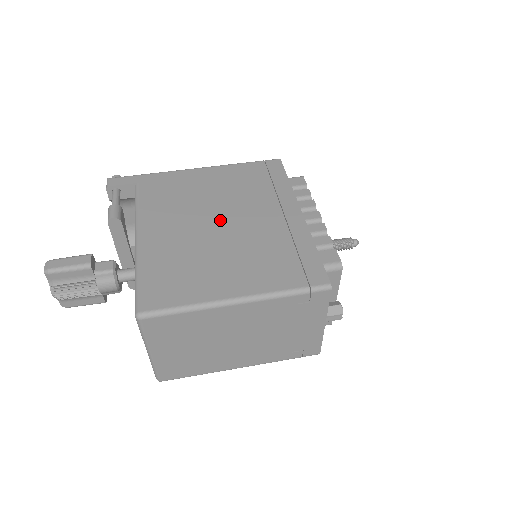
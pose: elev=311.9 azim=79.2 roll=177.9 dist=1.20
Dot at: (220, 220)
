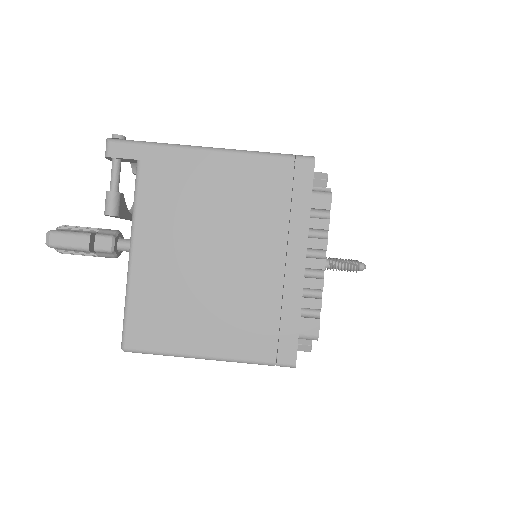
Dot at: (218, 251)
